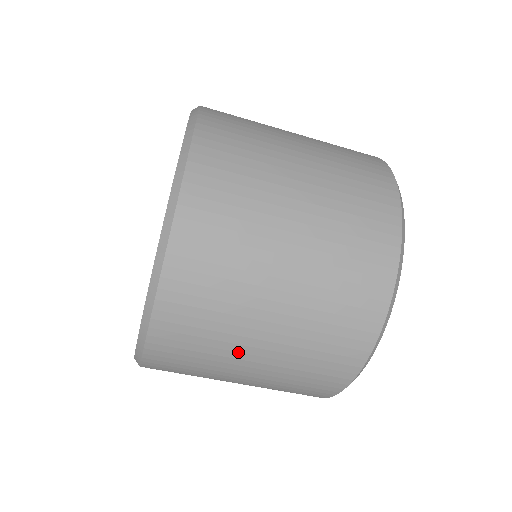
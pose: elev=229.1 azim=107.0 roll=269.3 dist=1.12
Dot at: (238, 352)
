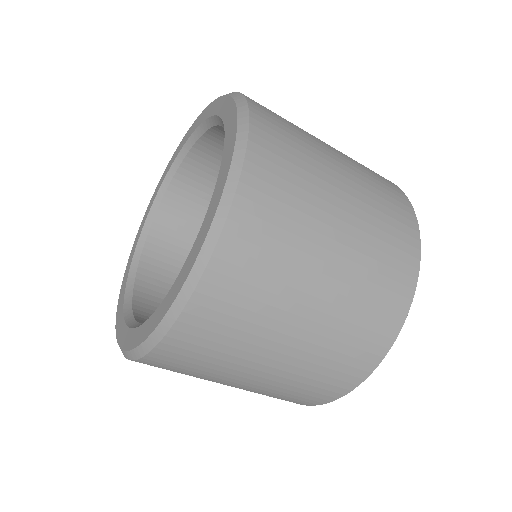
Dot at: (270, 340)
